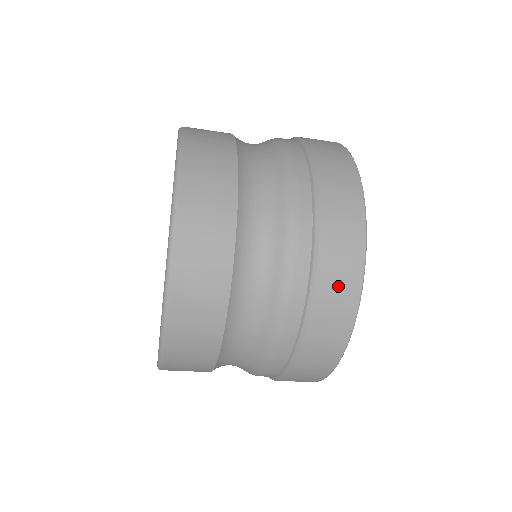
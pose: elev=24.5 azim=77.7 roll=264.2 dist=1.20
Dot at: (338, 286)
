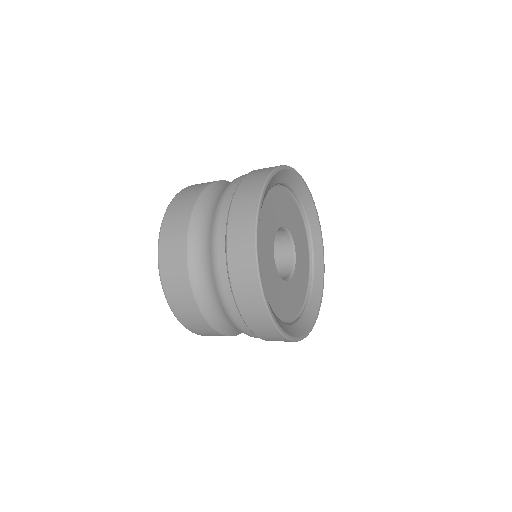
Dot at: (254, 313)
